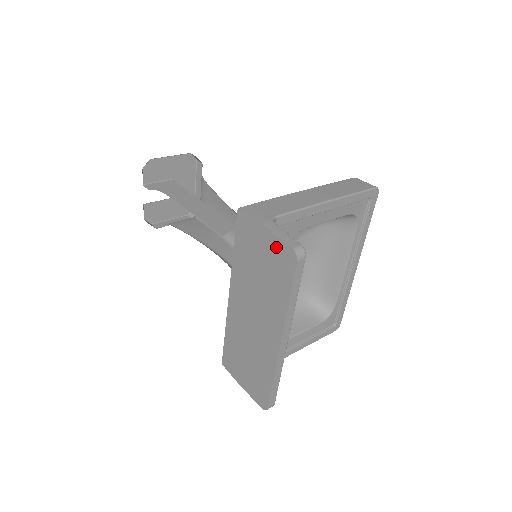
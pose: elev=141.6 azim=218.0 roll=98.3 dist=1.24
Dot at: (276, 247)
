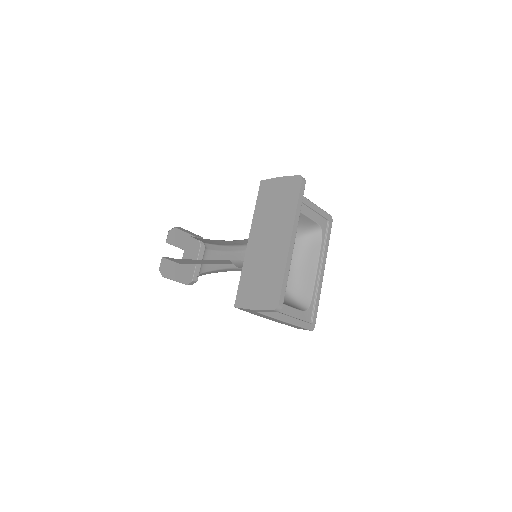
Dot at: (288, 182)
